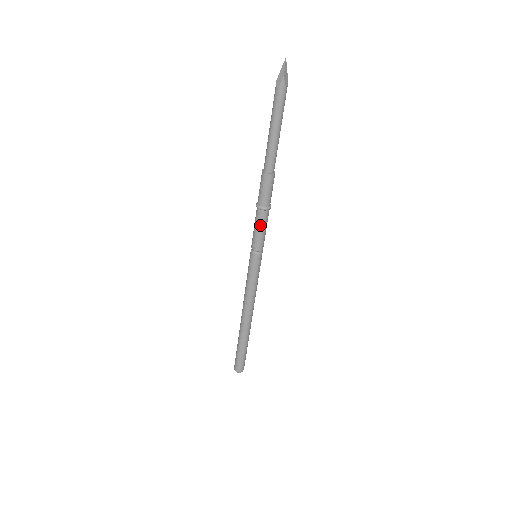
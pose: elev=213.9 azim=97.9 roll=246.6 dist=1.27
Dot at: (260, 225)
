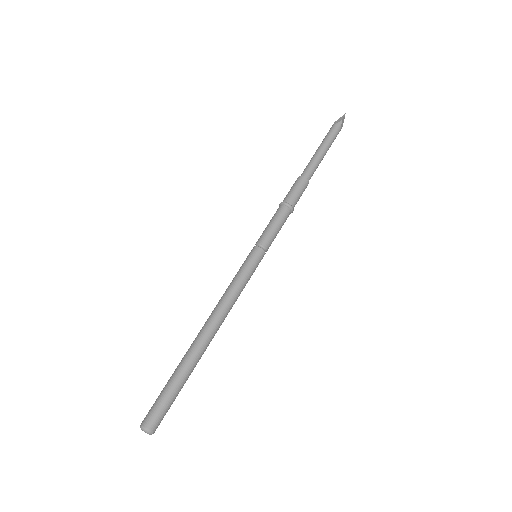
Dot at: (278, 219)
